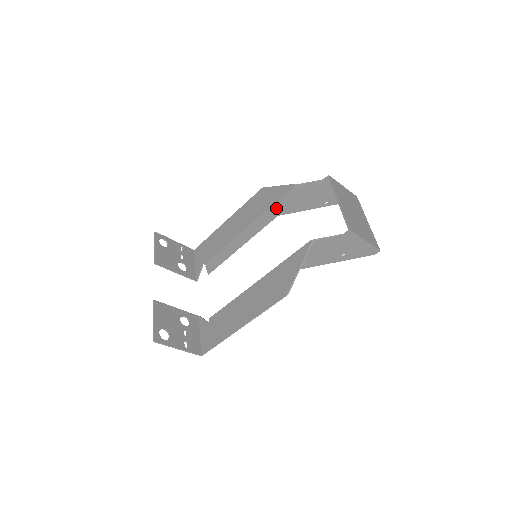
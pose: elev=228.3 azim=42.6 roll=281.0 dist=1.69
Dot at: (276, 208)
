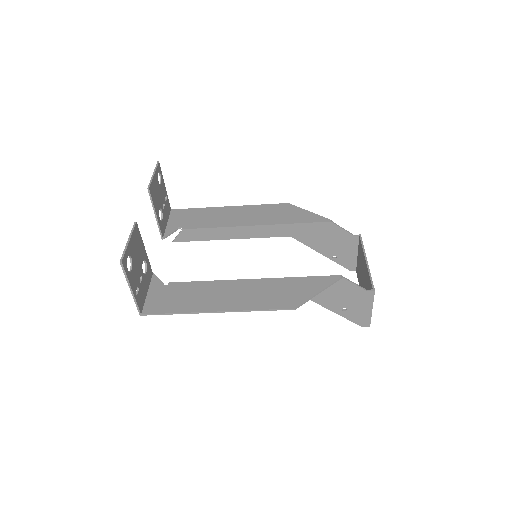
Dot at: (297, 228)
